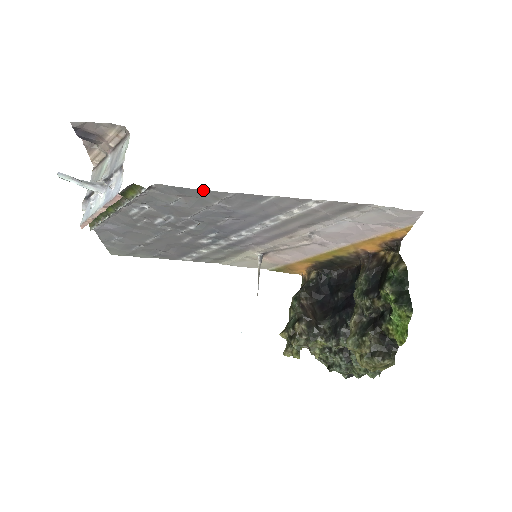
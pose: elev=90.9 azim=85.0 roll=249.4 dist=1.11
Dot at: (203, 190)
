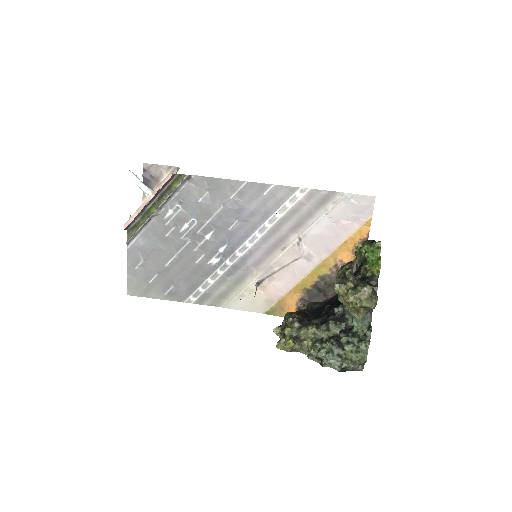
Dot at: (226, 180)
